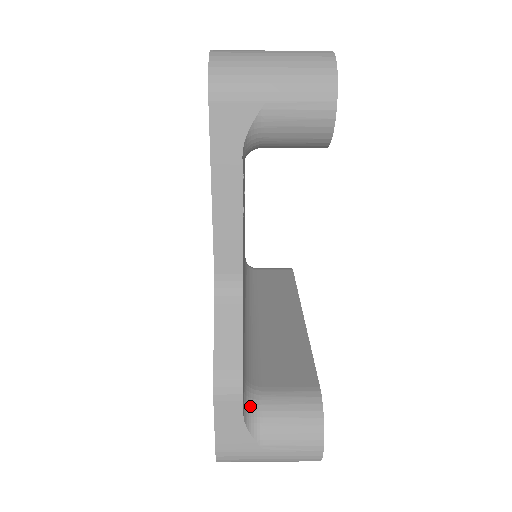
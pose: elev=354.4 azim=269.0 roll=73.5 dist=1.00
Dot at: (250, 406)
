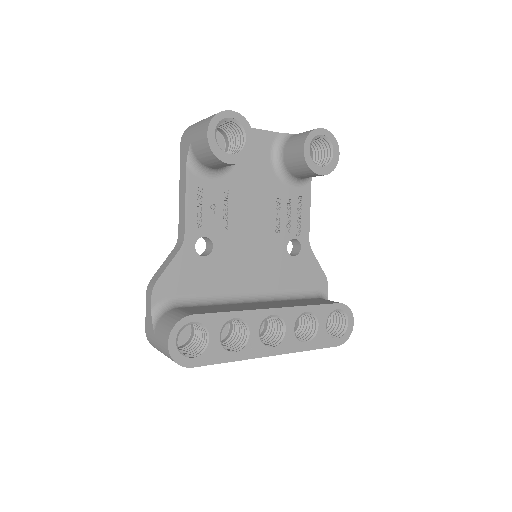
Dot at: (162, 309)
